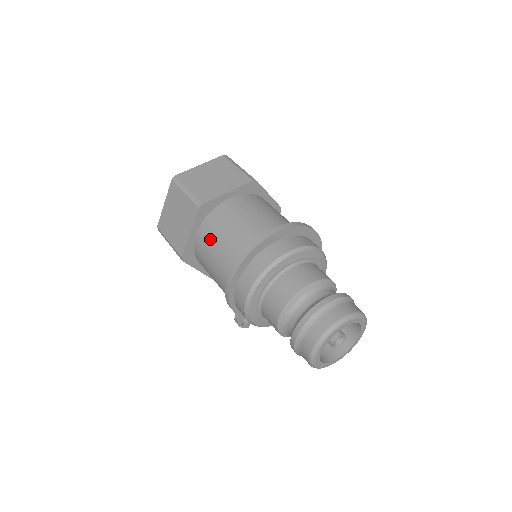
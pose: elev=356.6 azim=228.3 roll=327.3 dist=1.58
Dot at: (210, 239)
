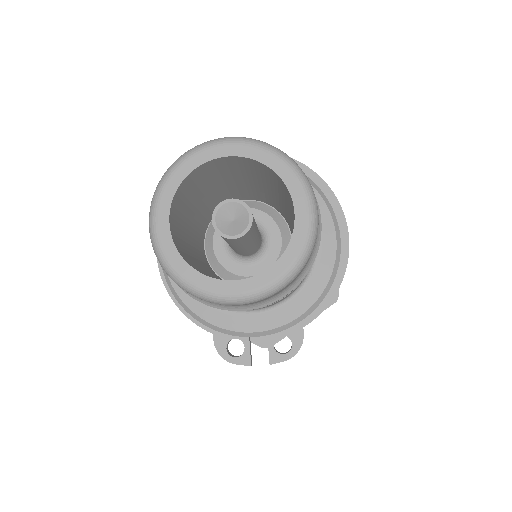
Dot at: occluded
